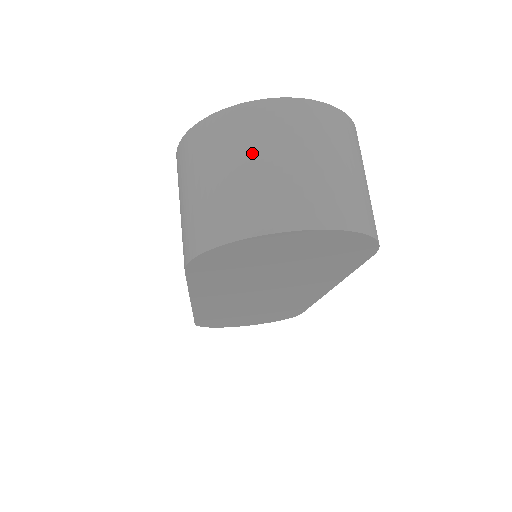
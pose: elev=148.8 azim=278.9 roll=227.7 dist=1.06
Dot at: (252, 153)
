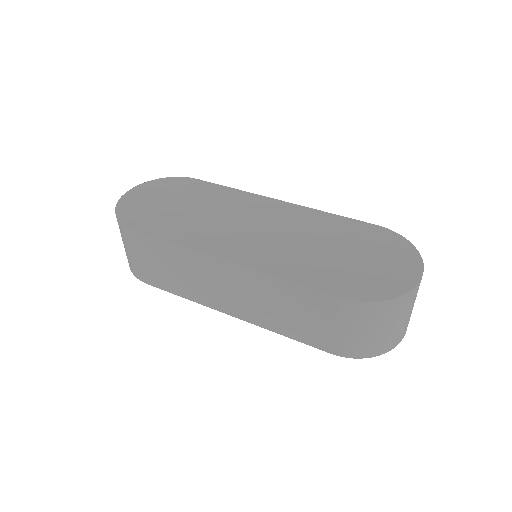
Dot at: (408, 312)
